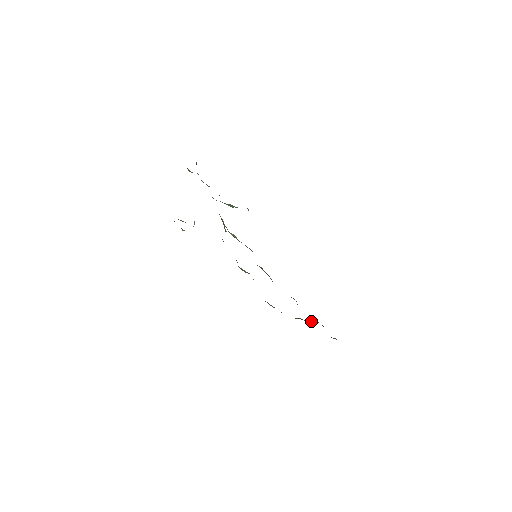
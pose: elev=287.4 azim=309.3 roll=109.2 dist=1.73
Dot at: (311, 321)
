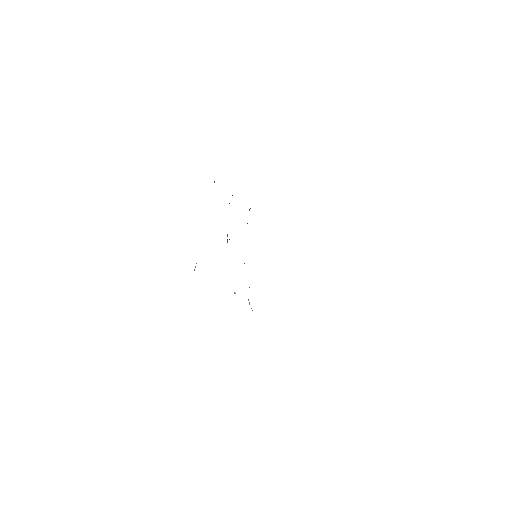
Dot at: occluded
